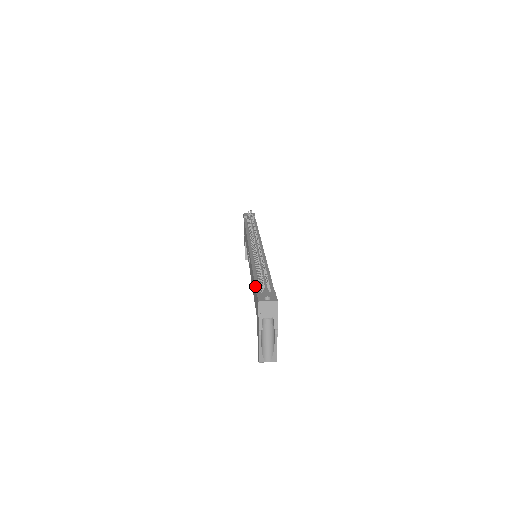
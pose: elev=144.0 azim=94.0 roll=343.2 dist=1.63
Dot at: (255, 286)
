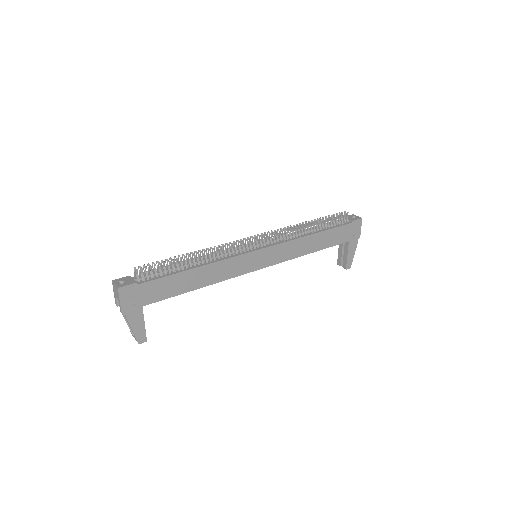
Dot at: occluded
